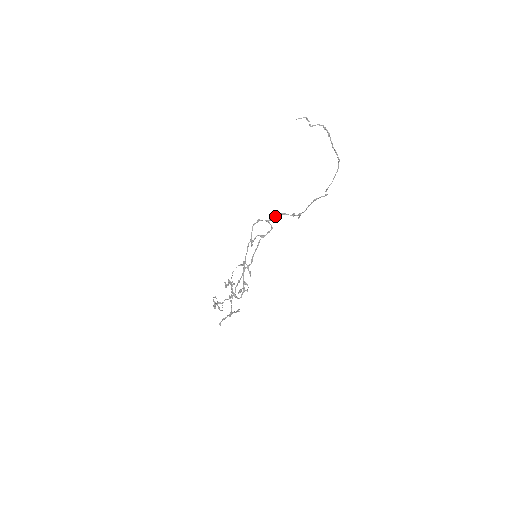
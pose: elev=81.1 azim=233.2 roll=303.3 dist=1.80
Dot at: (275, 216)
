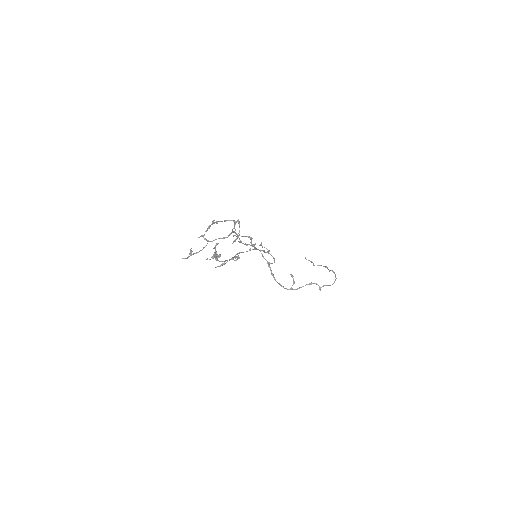
Dot at: occluded
